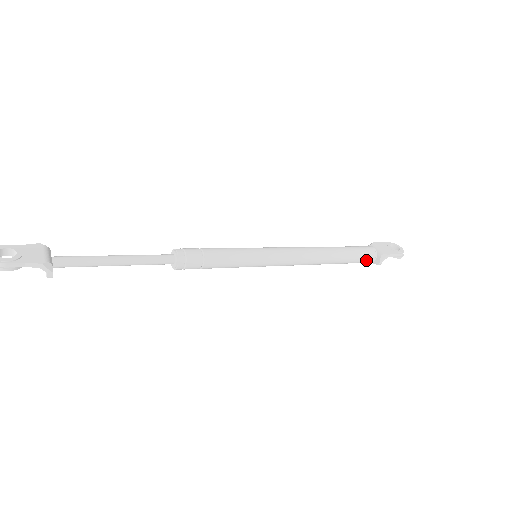
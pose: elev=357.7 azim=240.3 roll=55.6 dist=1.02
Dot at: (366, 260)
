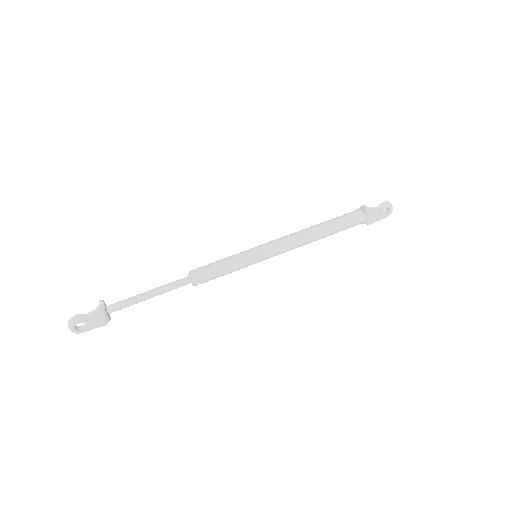
Dot at: occluded
